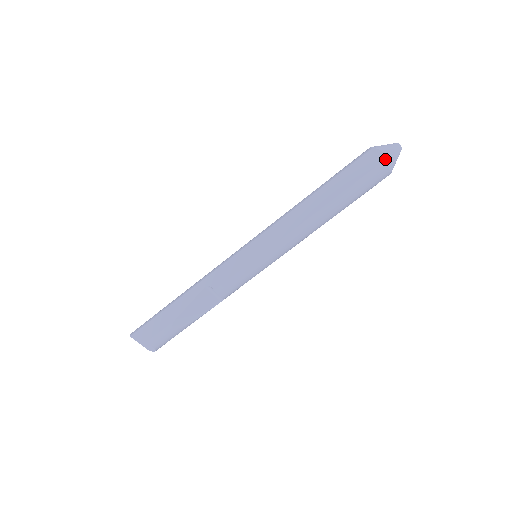
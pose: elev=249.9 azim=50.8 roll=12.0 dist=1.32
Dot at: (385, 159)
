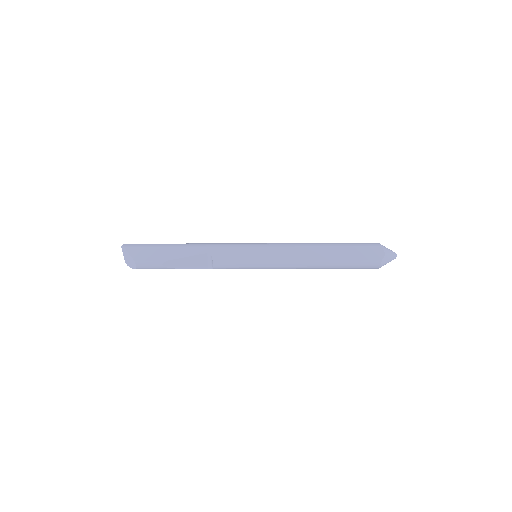
Dot at: (383, 259)
